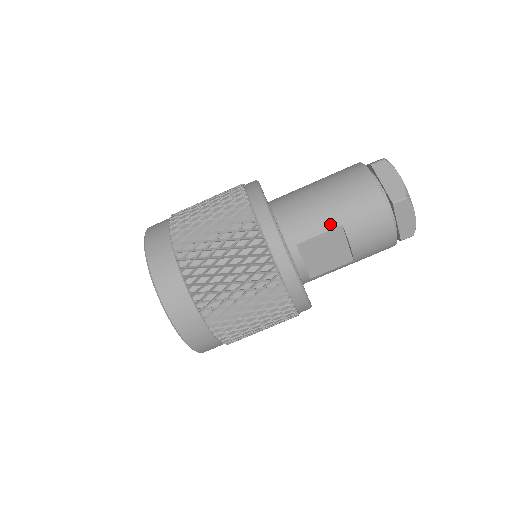
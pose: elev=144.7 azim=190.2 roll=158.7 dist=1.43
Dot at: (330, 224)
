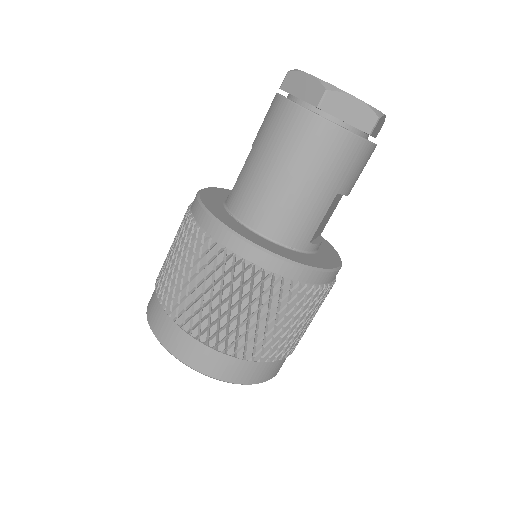
Dot at: (327, 203)
